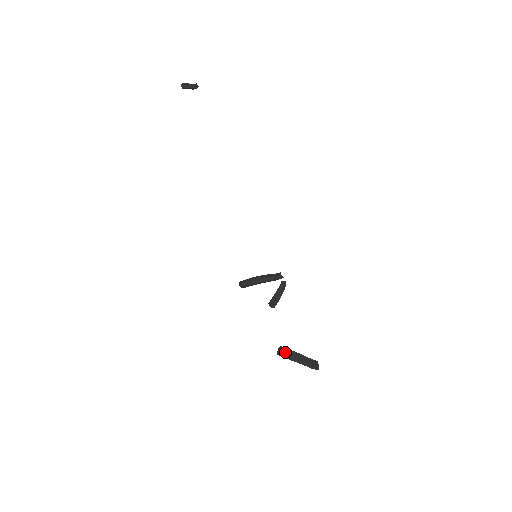
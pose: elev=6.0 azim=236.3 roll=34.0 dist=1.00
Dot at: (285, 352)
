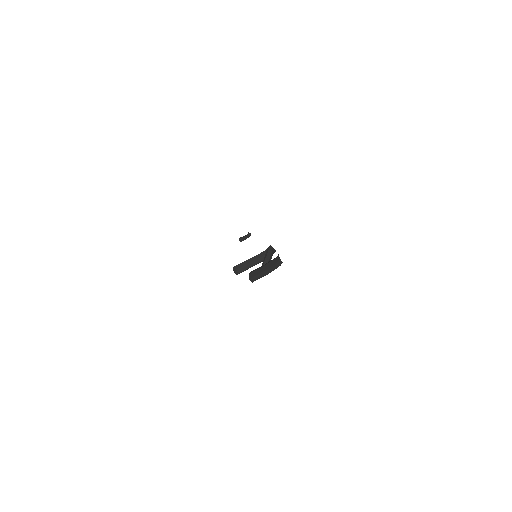
Dot at: (254, 271)
